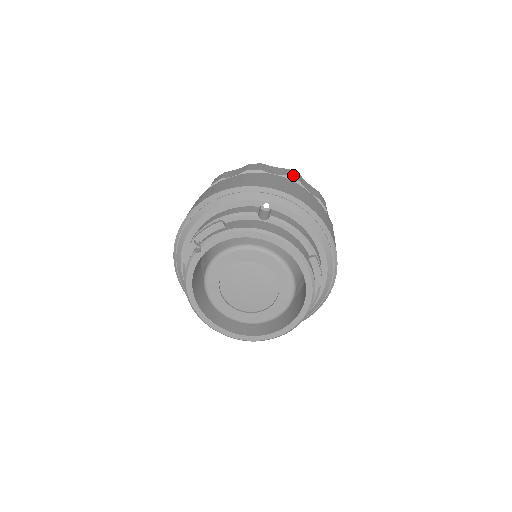
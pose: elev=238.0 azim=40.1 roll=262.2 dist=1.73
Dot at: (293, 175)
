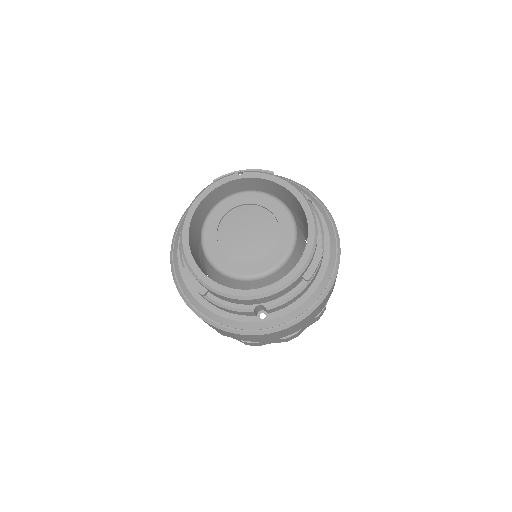
Dot at: occluded
